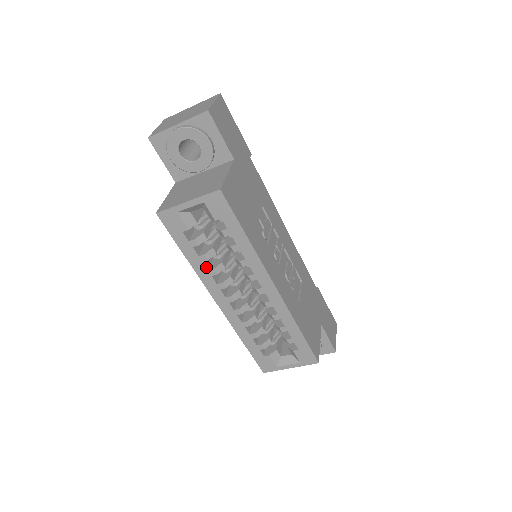
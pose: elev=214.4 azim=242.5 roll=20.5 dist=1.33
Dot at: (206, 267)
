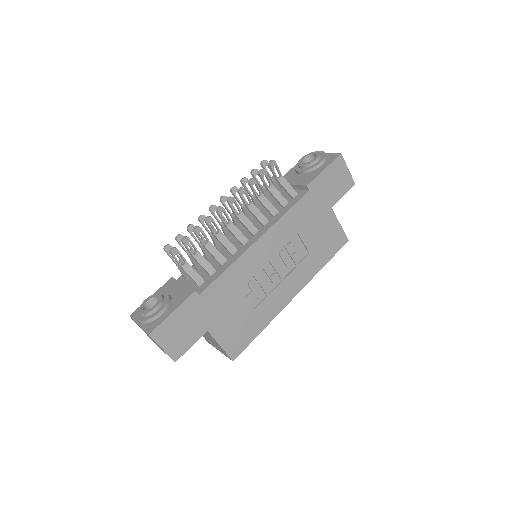
Dot at: occluded
